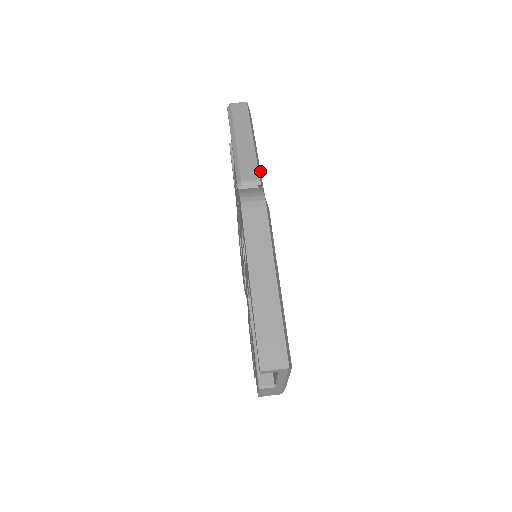
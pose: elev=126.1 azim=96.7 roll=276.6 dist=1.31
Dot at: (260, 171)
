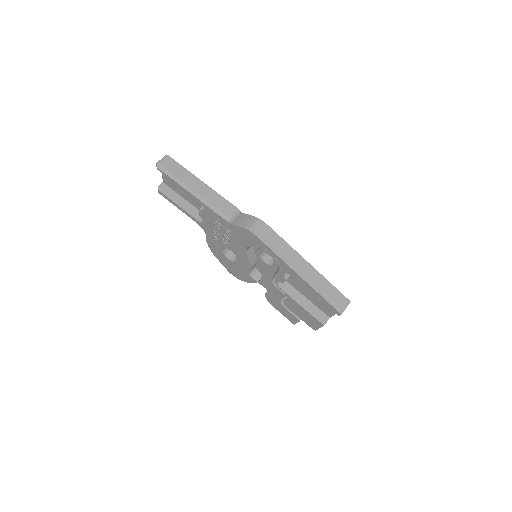
Dot at: occluded
